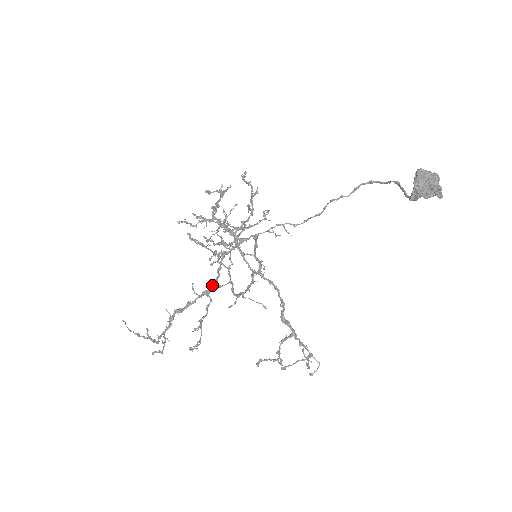
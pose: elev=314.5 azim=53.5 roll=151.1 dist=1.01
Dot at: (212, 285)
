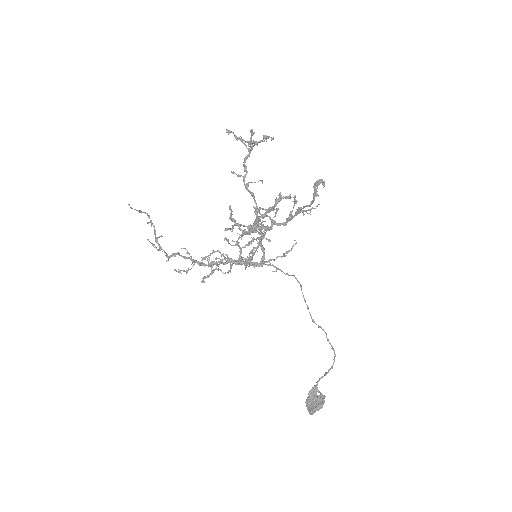
Dot at: (208, 266)
